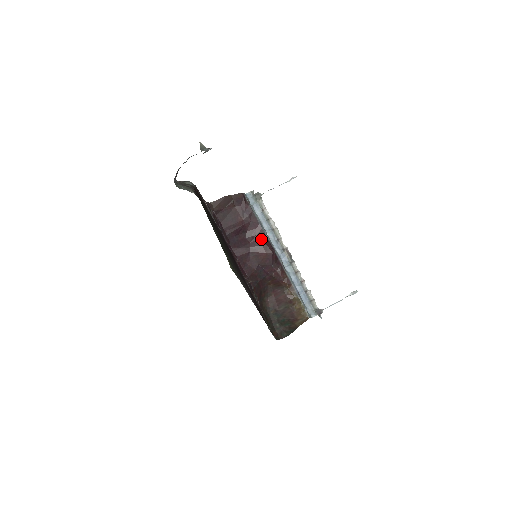
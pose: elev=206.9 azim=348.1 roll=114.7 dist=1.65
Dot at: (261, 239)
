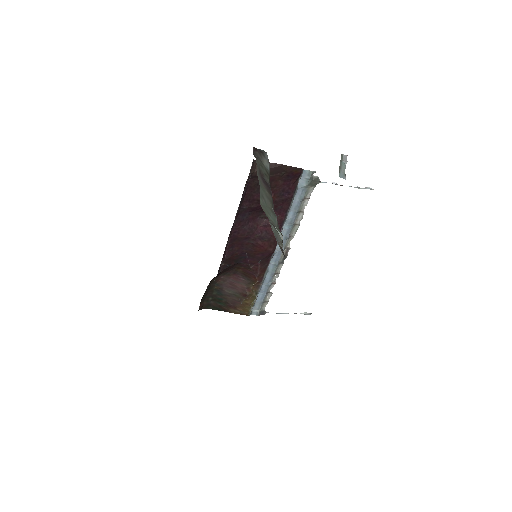
Dot at: occluded
